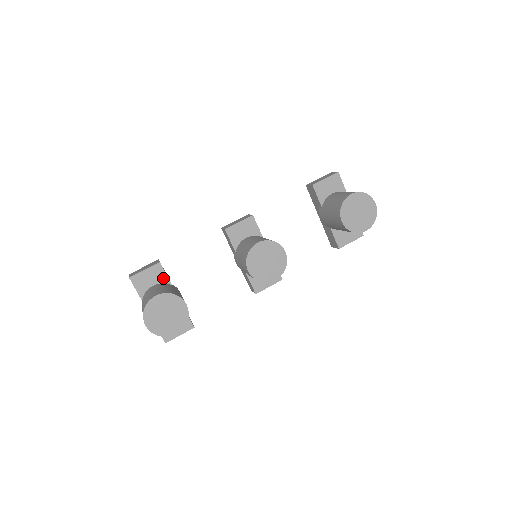
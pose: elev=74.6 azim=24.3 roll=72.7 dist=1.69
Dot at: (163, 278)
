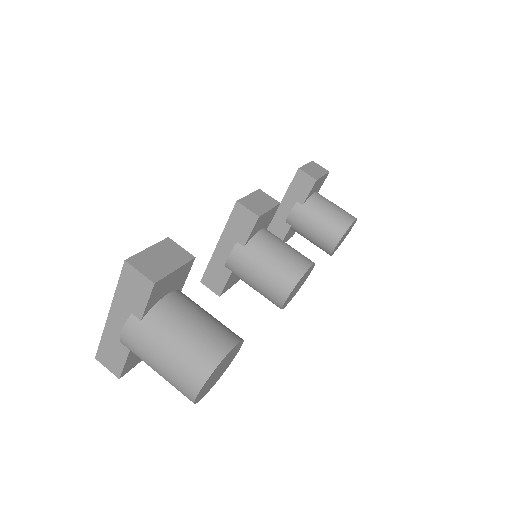
Dot at: (181, 282)
